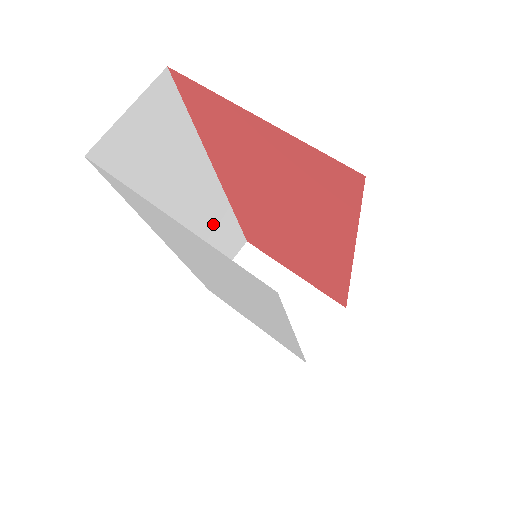
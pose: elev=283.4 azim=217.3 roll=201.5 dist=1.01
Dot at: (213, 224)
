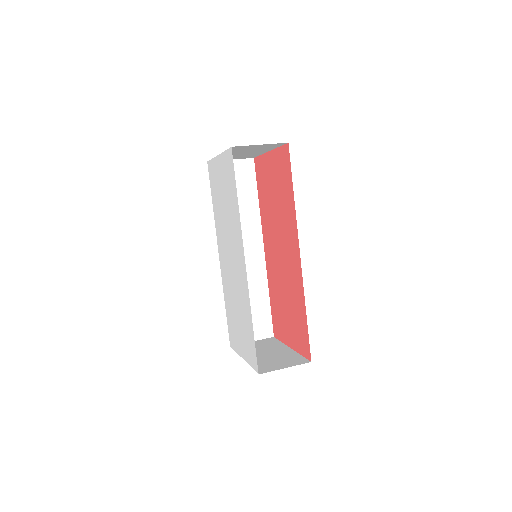
Dot at: (251, 279)
